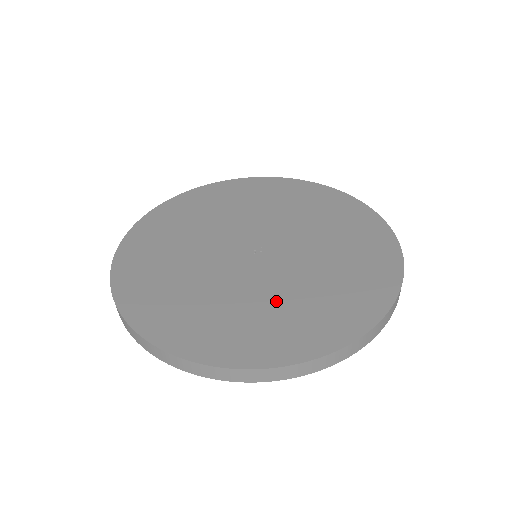
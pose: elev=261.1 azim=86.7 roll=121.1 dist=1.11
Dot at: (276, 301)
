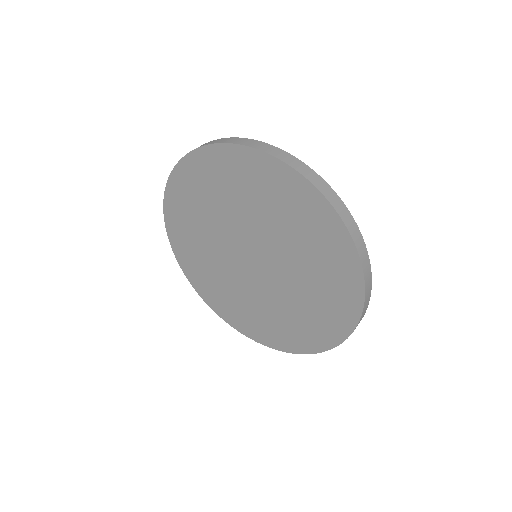
Dot at: occluded
